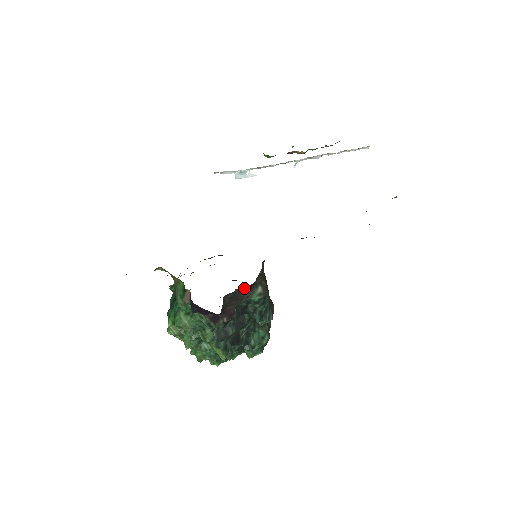
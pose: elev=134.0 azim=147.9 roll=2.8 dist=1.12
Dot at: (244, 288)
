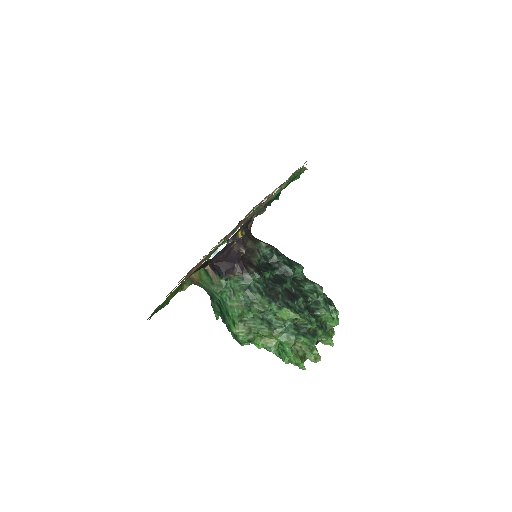
Dot at: (244, 239)
